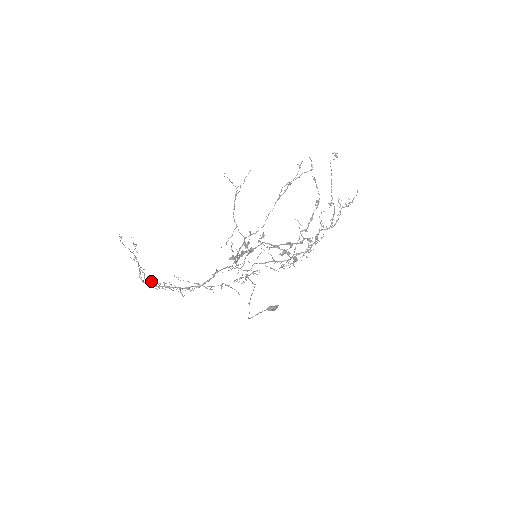
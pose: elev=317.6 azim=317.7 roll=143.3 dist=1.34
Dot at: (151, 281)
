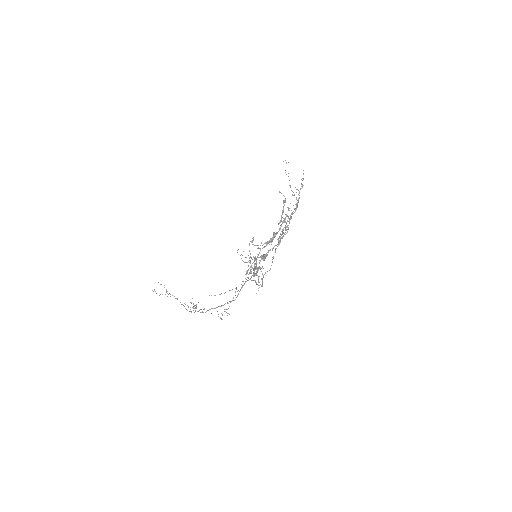
Dot at: (195, 308)
